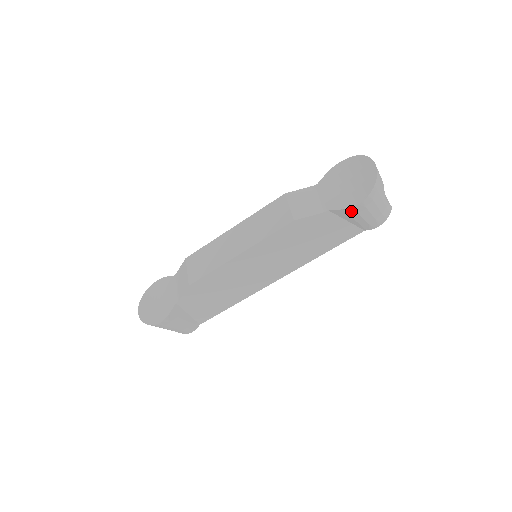
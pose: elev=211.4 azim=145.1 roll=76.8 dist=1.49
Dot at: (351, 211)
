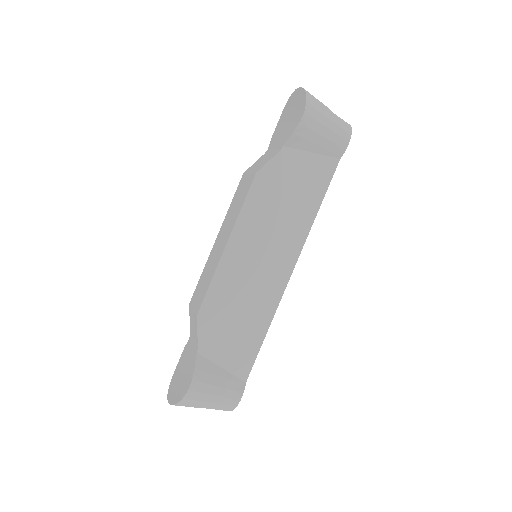
Dot at: (303, 131)
